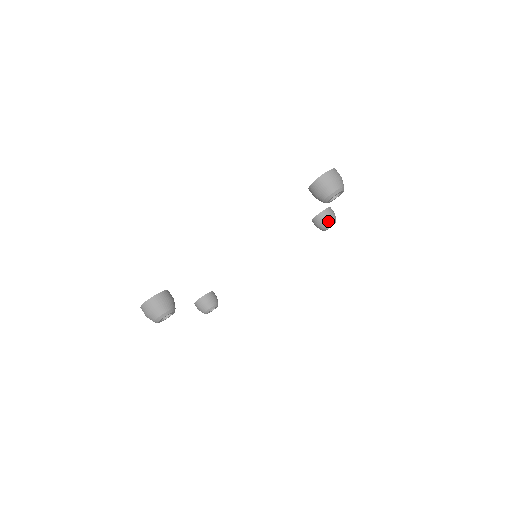
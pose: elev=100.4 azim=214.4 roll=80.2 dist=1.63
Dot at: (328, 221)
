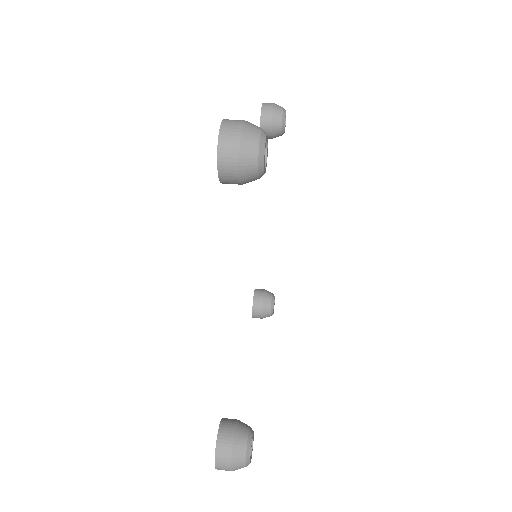
Dot at: (269, 293)
